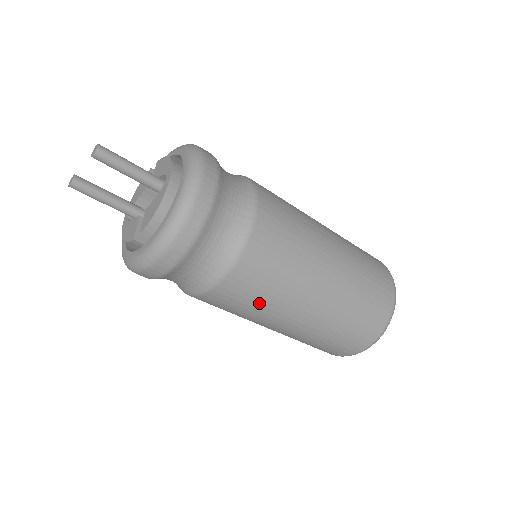
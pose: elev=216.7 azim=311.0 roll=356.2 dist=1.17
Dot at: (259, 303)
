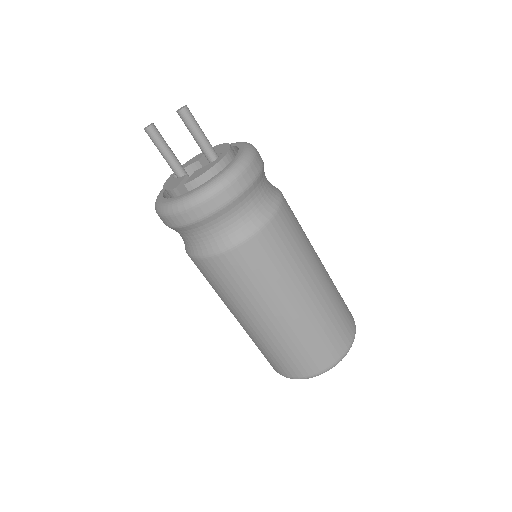
Dot at: (247, 286)
